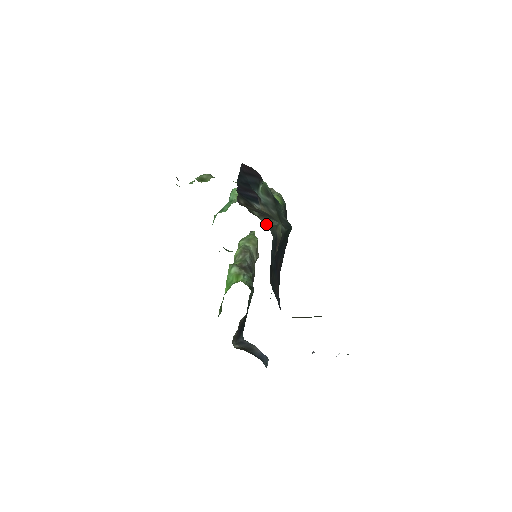
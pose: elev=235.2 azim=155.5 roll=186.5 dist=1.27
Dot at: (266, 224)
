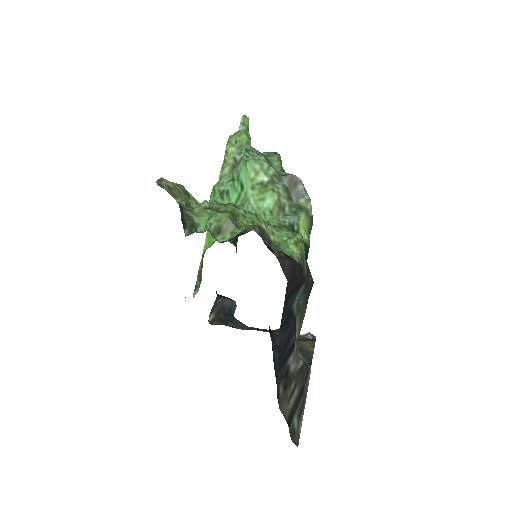
Dot at: occluded
